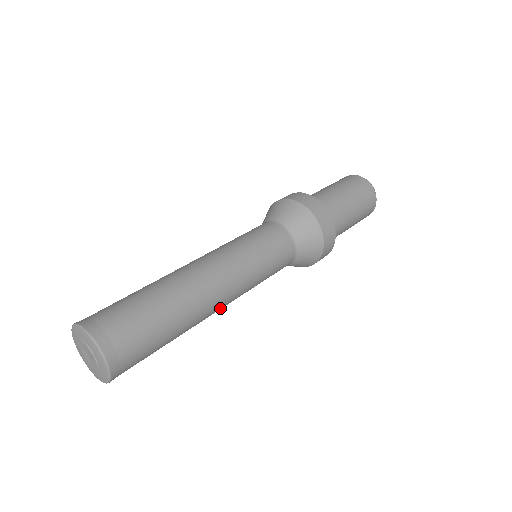
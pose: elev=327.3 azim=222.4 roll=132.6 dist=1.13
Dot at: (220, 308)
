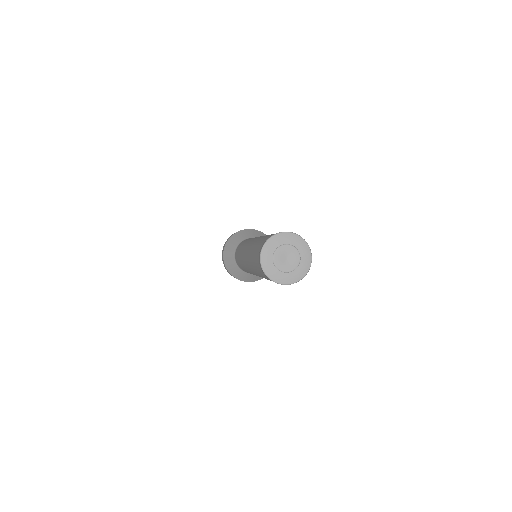
Dot at: occluded
